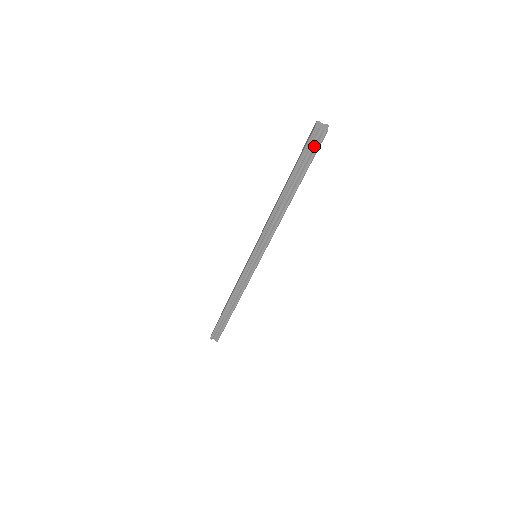
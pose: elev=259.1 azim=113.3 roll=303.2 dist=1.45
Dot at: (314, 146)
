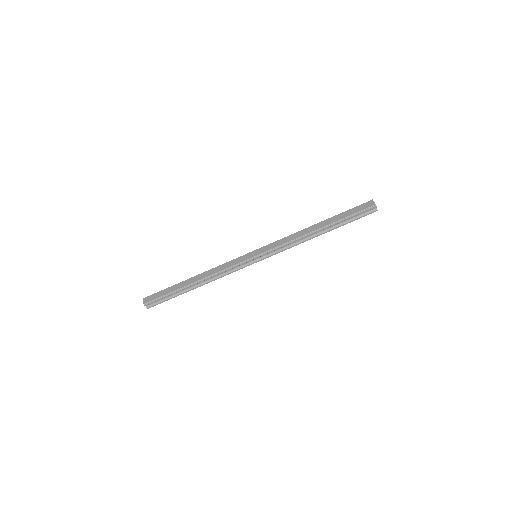
Dot at: (364, 213)
